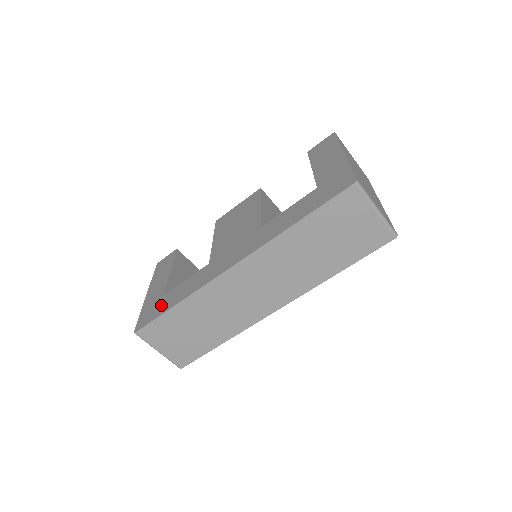
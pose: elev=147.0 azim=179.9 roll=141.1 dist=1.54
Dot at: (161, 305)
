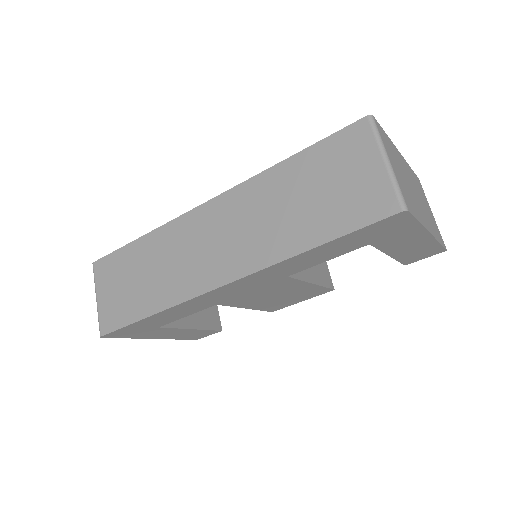
Dot at: occluded
